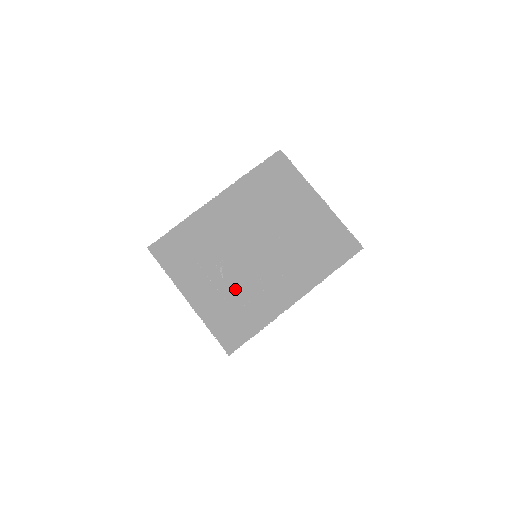
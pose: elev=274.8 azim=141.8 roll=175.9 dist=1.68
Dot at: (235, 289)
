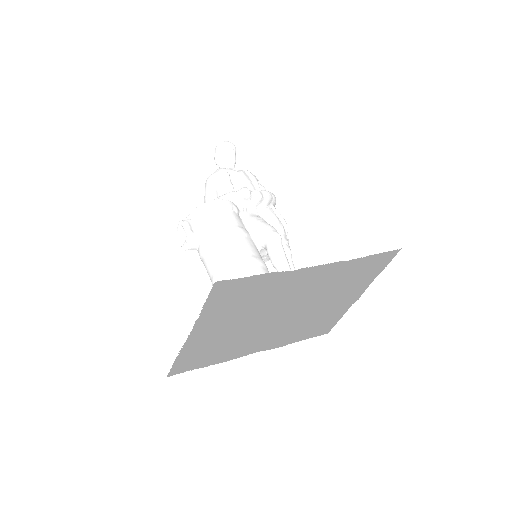
Dot at: occluded
